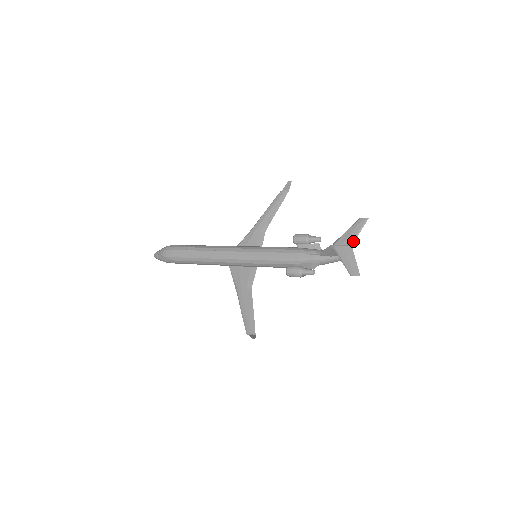
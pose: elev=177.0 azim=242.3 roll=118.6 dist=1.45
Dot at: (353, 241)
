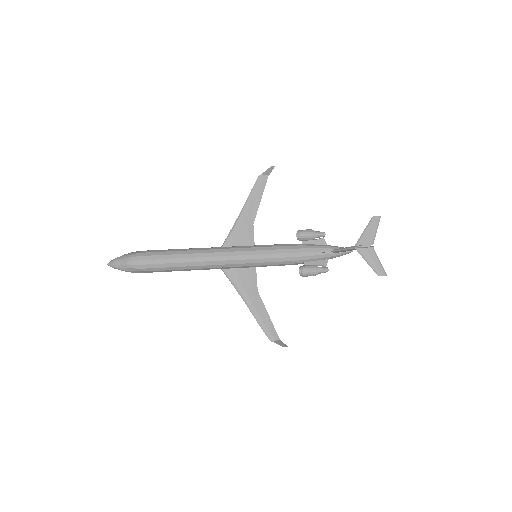
Dot at: (373, 241)
